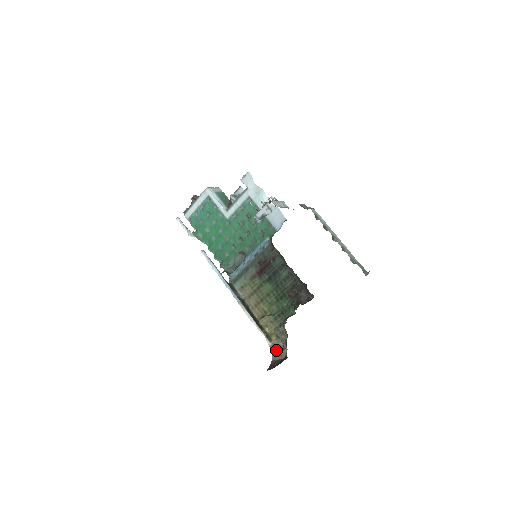
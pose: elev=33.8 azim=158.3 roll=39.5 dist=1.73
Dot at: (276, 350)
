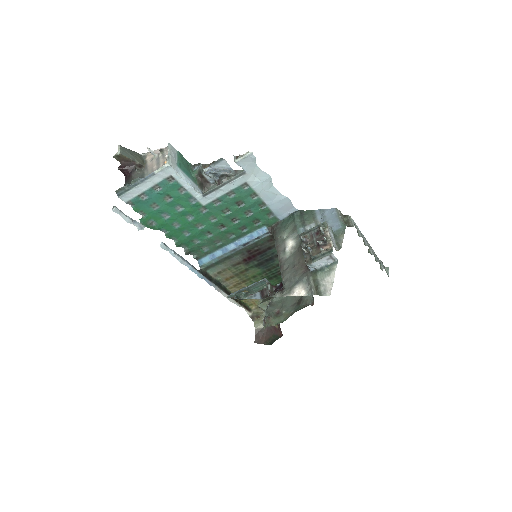
Dot at: (257, 318)
